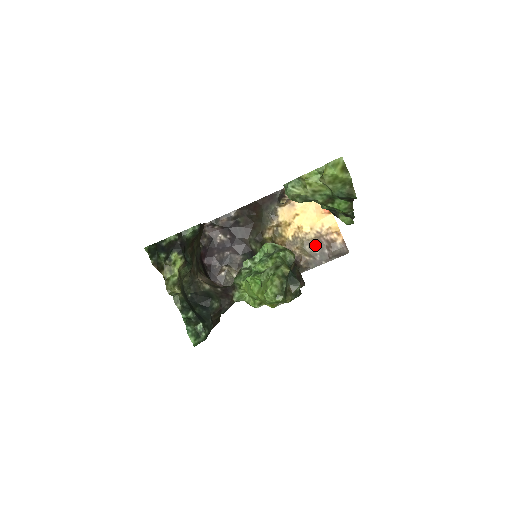
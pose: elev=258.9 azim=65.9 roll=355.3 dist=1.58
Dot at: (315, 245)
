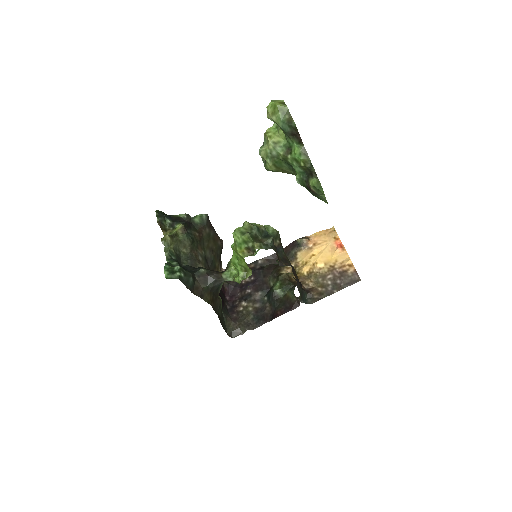
Dot at: (328, 277)
